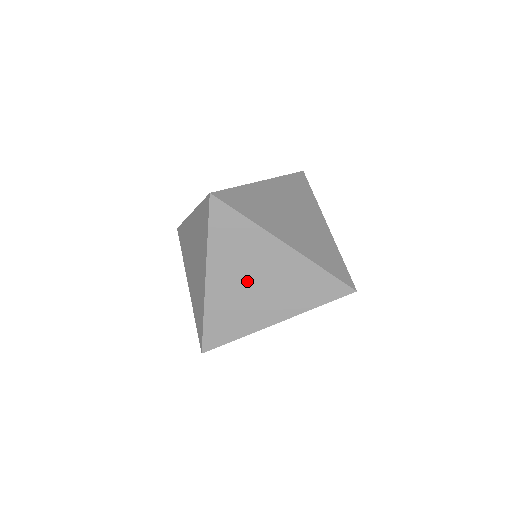
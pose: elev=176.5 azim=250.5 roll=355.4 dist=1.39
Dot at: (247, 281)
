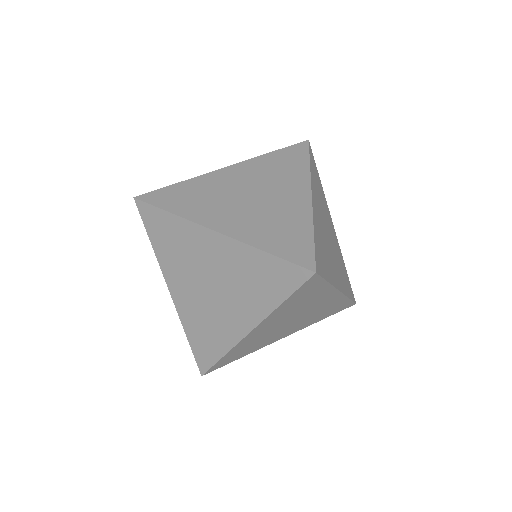
Dot at: (201, 285)
